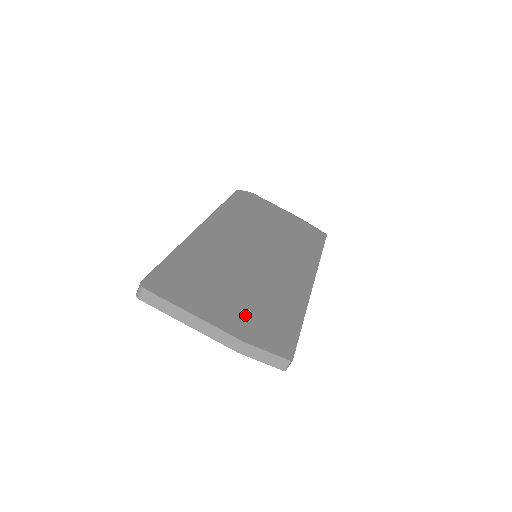
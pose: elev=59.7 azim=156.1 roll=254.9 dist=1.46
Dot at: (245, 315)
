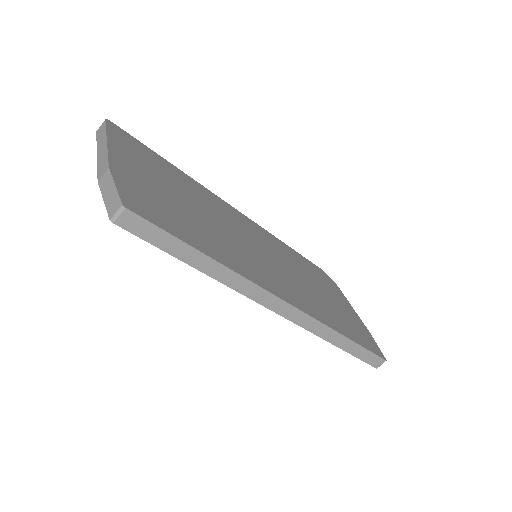
Dot at: (151, 189)
